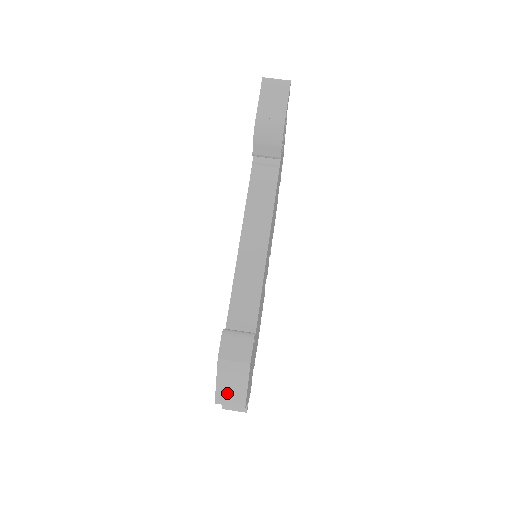
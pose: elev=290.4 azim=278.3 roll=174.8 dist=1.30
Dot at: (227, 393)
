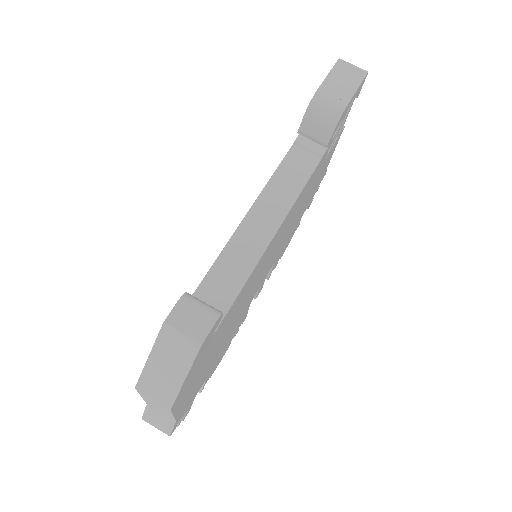
Dot at: (156, 378)
